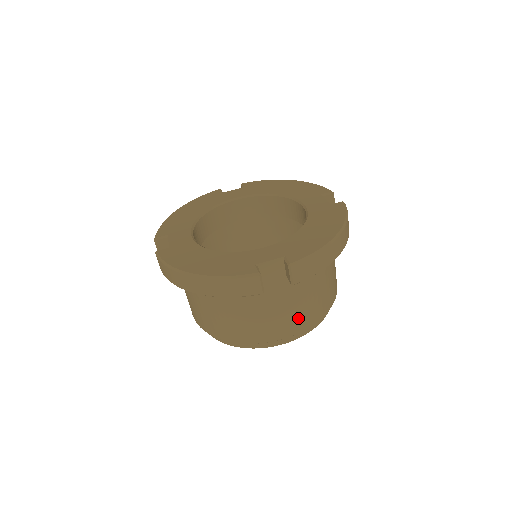
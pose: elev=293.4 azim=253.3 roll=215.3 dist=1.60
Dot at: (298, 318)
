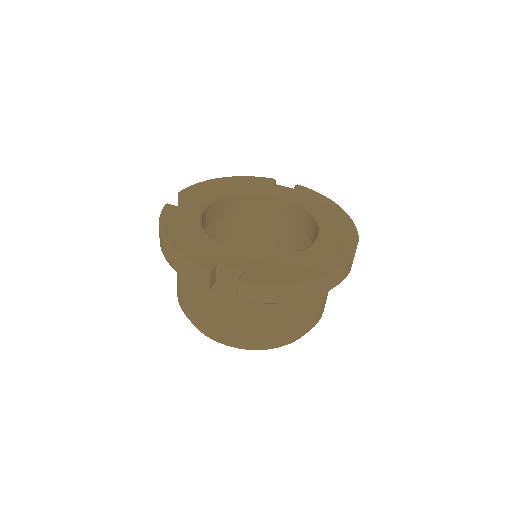
Dot at: (243, 331)
